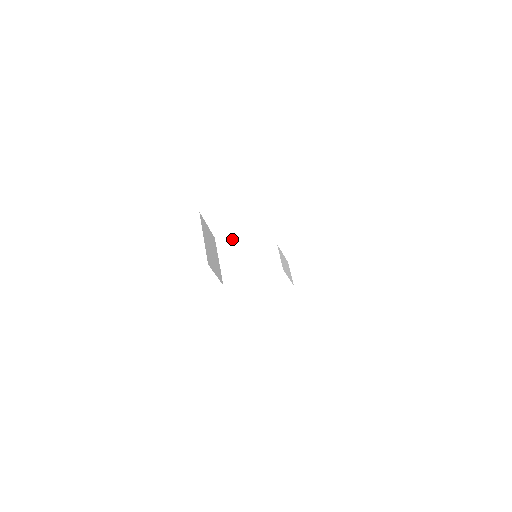
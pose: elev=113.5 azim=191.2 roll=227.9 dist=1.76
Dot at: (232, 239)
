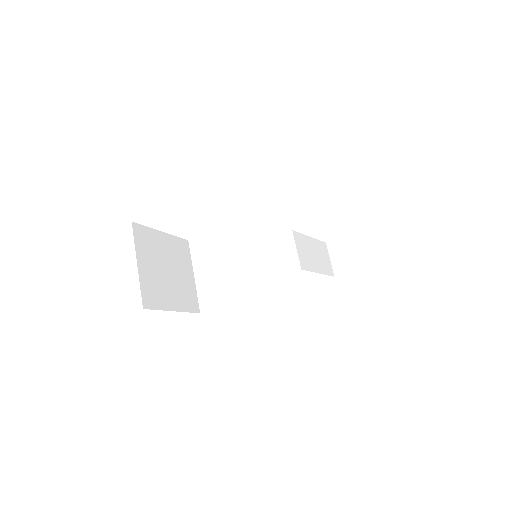
Dot at: (210, 241)
